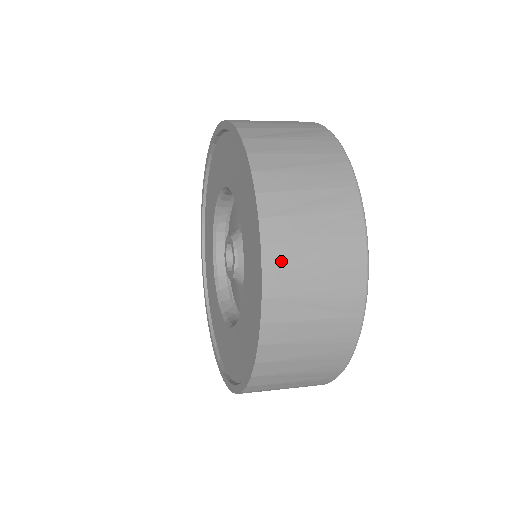
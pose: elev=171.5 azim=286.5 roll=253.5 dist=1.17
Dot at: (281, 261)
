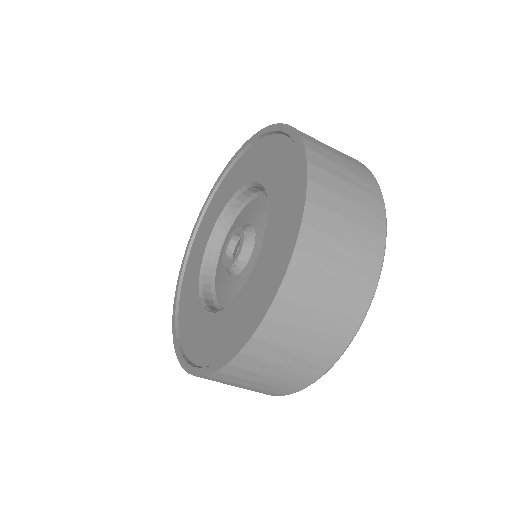
Dot at: (311, 140)
